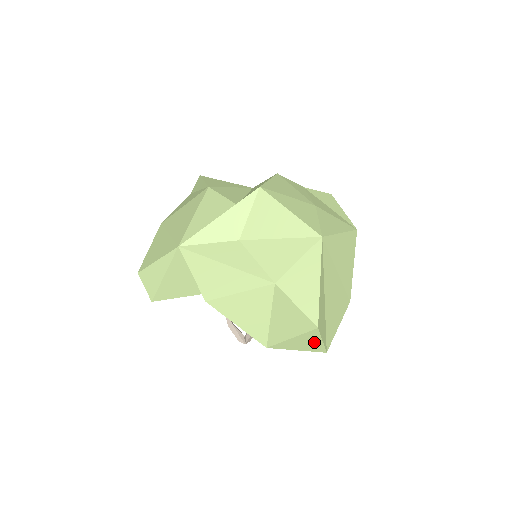
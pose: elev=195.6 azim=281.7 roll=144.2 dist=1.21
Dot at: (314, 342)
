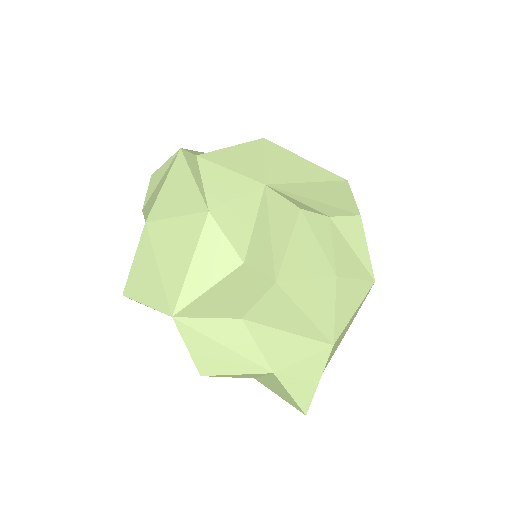
Dot at: occluded
